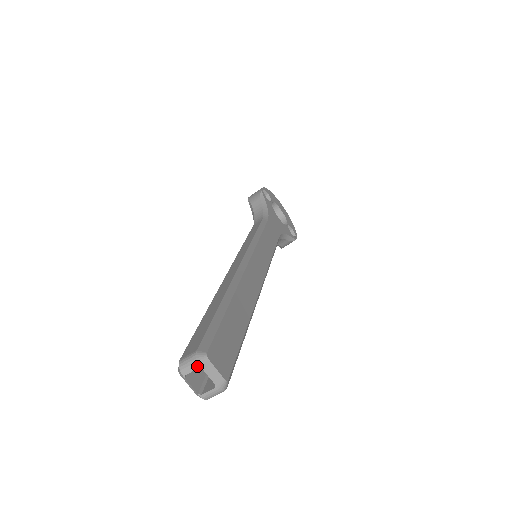
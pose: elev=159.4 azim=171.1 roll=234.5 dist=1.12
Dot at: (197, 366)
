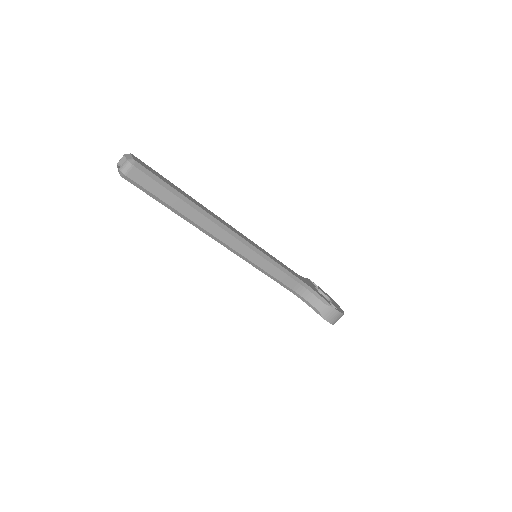
Dot at: (124, 155)
